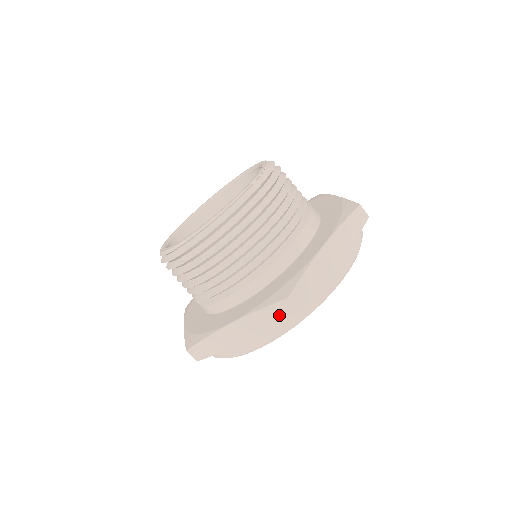
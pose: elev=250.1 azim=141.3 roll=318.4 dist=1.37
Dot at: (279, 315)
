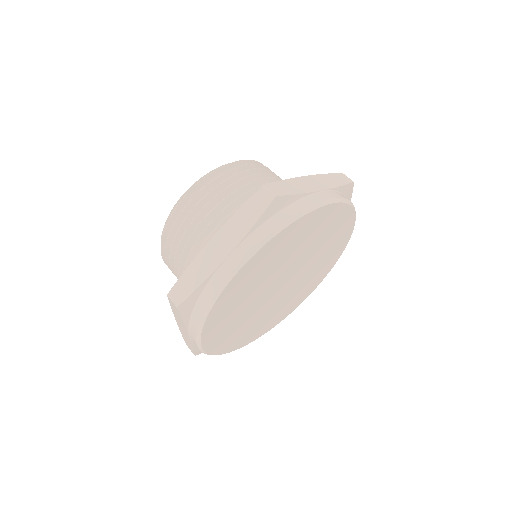
Dot at: (258, 209)
